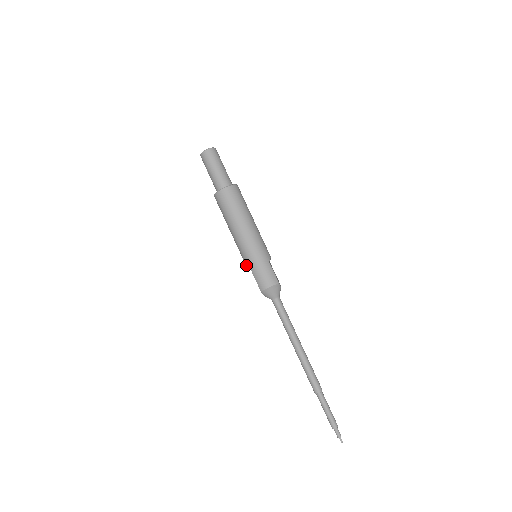
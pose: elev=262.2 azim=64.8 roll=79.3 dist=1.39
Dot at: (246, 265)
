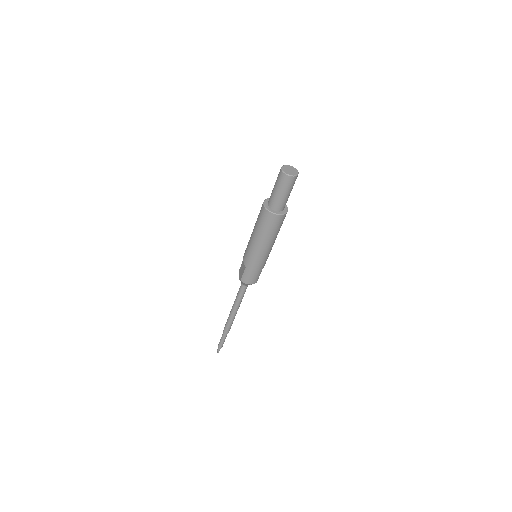
Dot at: (245, 260)
